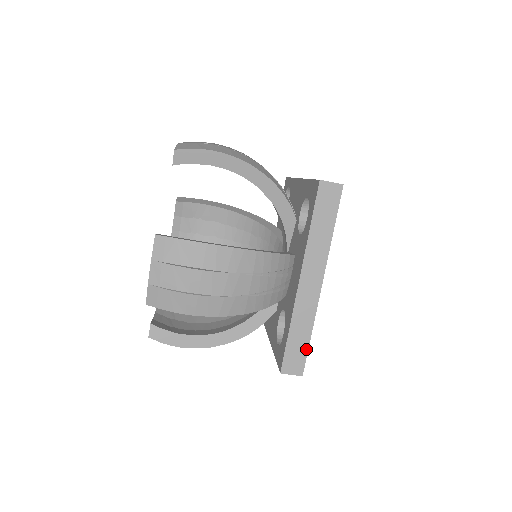
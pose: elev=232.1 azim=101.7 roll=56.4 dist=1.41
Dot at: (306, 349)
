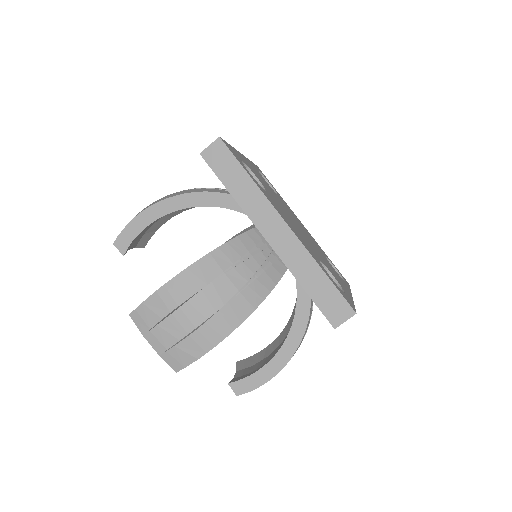
Dot at: (333, 288)
